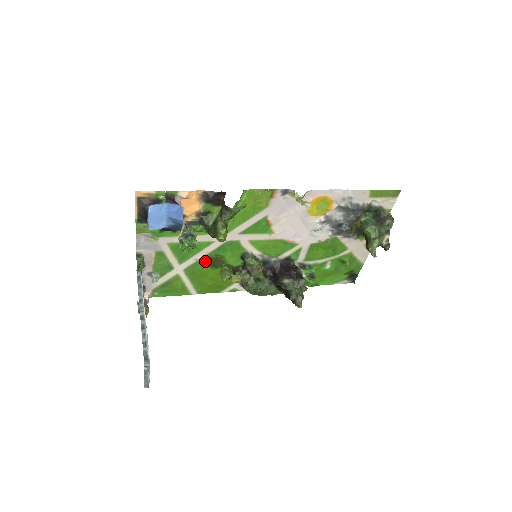
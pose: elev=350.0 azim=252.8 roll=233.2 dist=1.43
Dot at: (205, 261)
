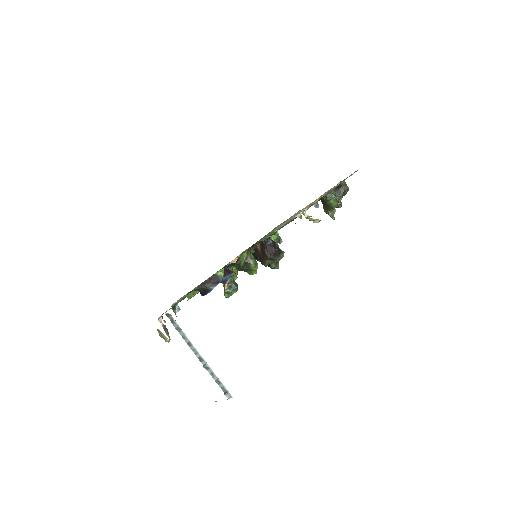
Dot at: occluded
